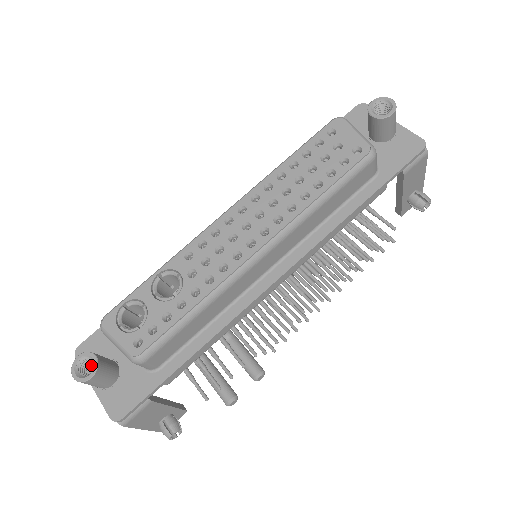
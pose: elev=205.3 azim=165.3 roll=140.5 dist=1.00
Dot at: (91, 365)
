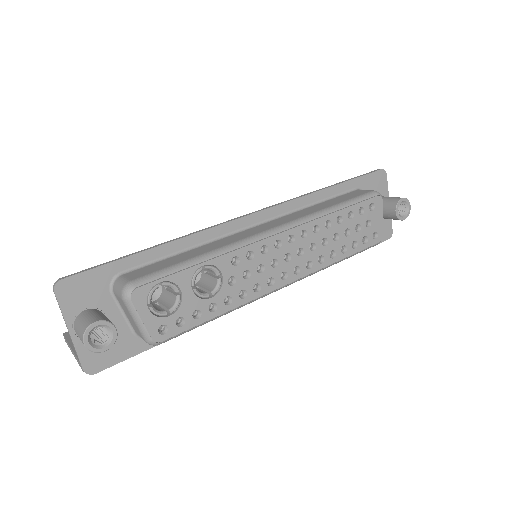
Dot at: occluded
